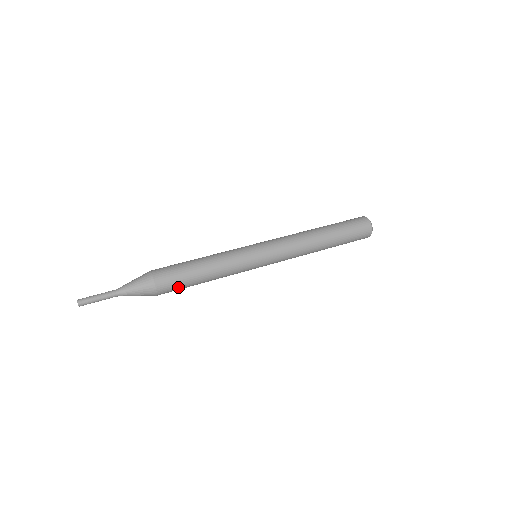
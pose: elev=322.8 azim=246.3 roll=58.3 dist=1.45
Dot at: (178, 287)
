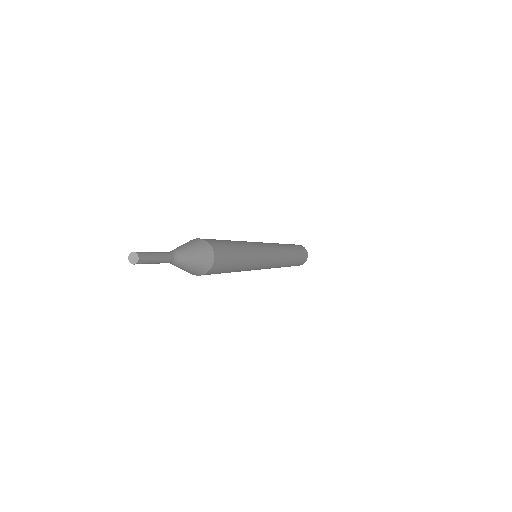
Dot at: (223, 246)
